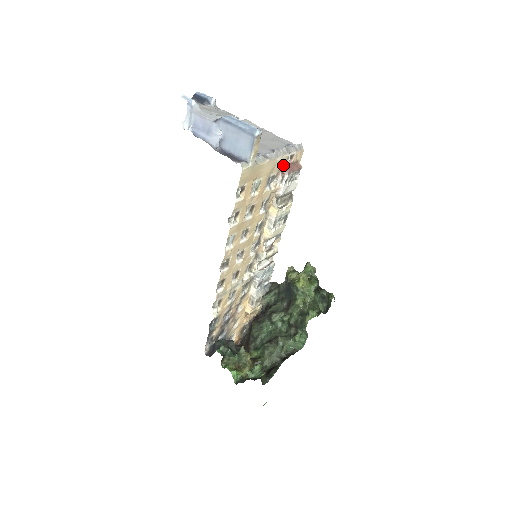
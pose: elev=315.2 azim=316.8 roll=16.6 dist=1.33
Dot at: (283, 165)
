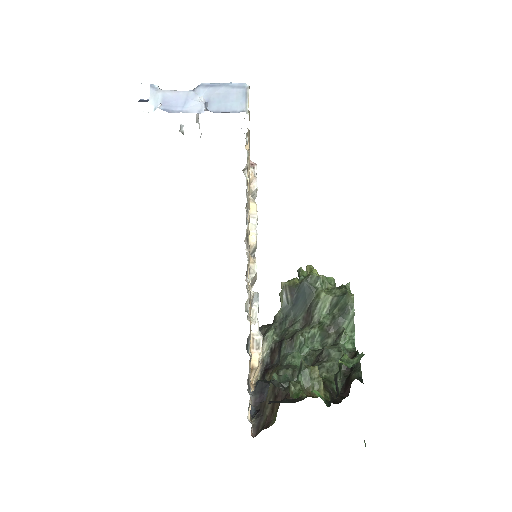
Dot at: occluded
